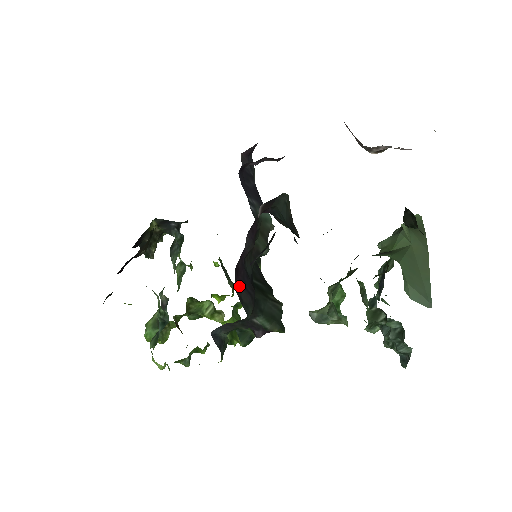
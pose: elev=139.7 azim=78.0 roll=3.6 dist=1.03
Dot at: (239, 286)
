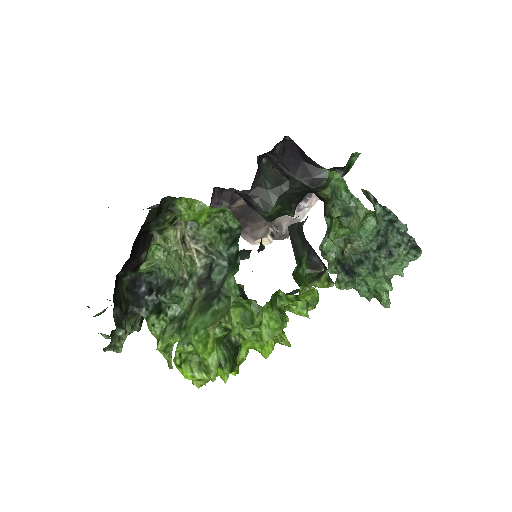
Dot at: occluded
